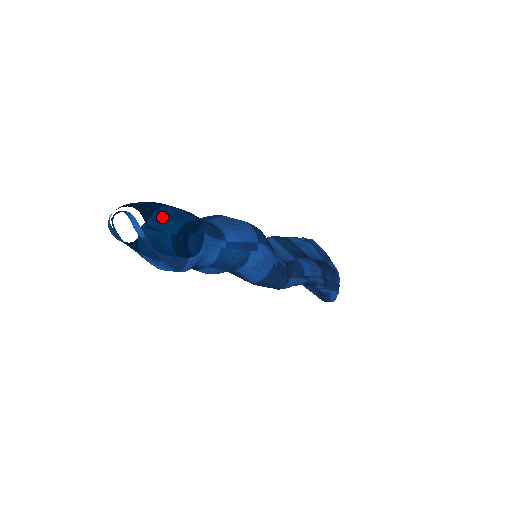
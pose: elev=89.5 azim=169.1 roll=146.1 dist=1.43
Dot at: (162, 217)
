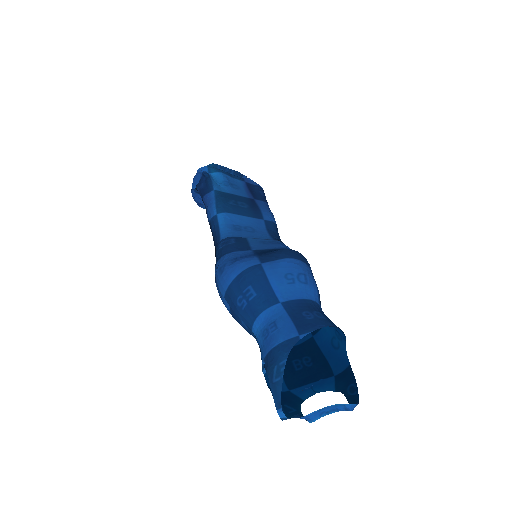
Dot at: (265, 344)
